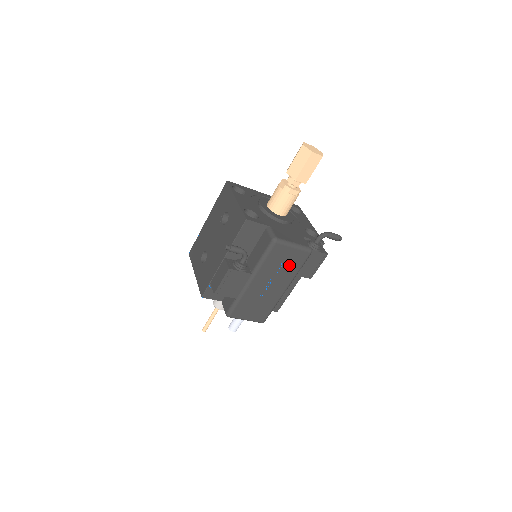
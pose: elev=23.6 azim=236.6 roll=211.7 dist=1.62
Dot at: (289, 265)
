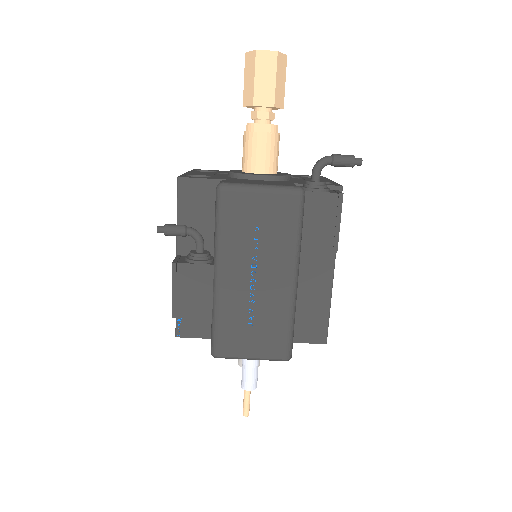
Dot at: (272, 229)
